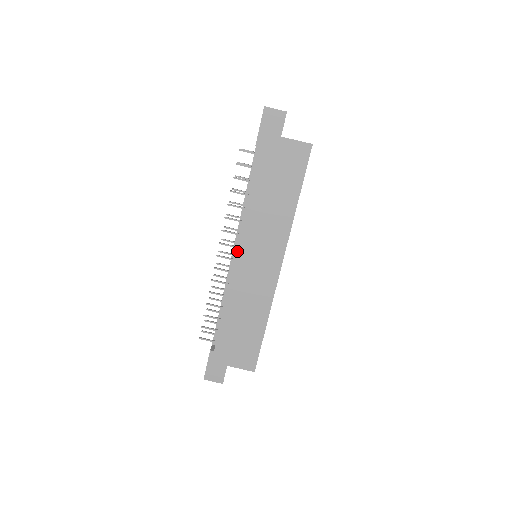
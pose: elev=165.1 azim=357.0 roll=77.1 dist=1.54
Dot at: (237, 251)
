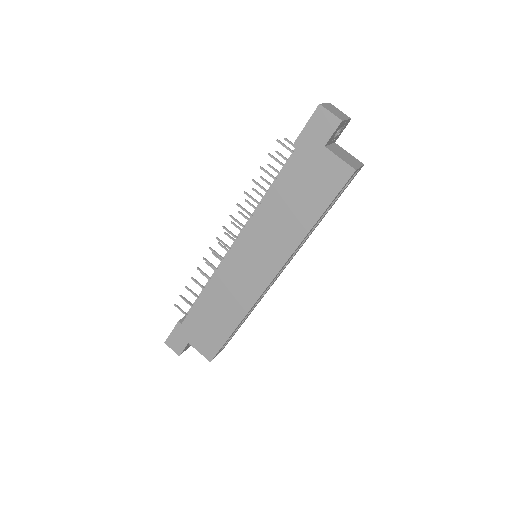
Dot at: (235, 244)
